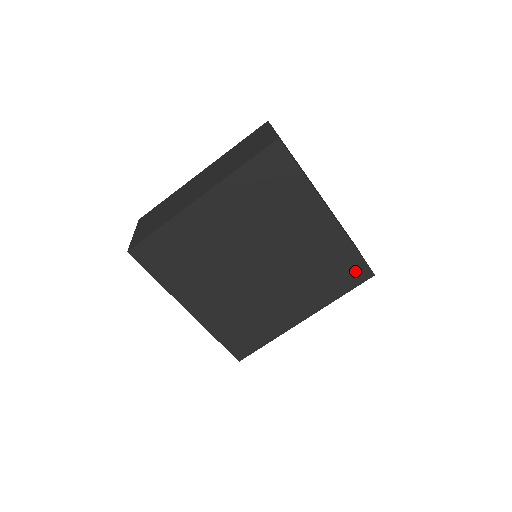
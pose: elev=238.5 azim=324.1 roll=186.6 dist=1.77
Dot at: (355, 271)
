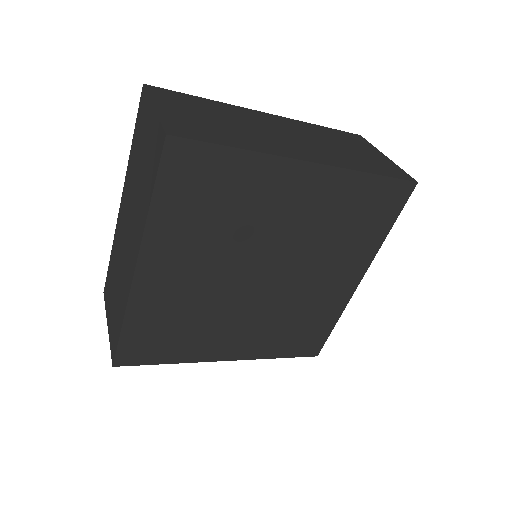
Dot at: (389, 197)
